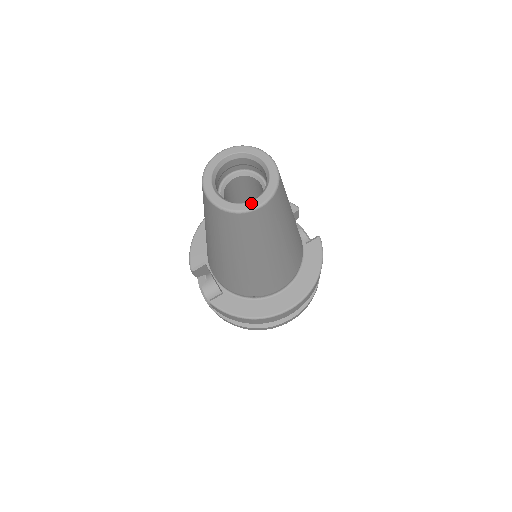
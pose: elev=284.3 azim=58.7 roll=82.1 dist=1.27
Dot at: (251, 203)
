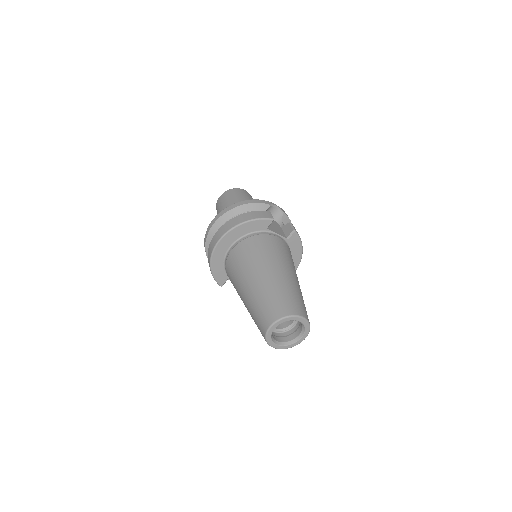
Dot at: (300, 341)
